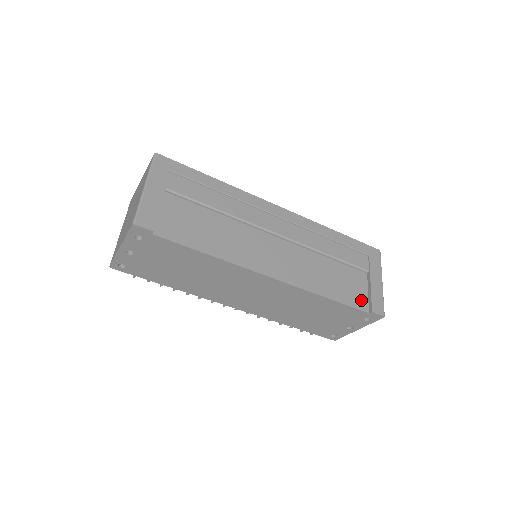
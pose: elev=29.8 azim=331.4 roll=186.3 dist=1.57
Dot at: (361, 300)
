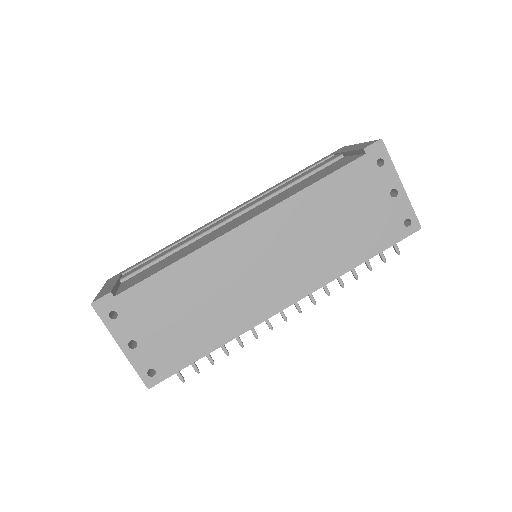
Dot at: (350, 160)
